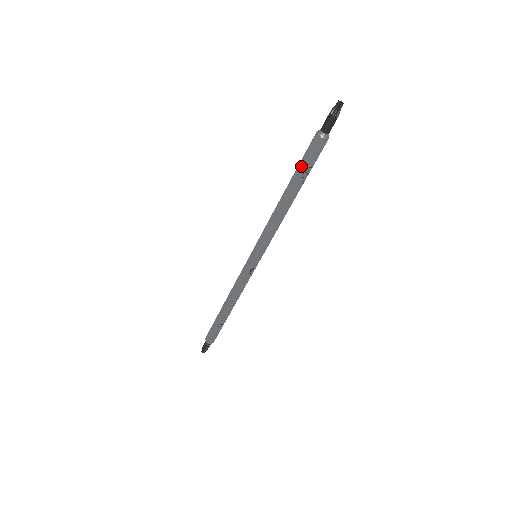
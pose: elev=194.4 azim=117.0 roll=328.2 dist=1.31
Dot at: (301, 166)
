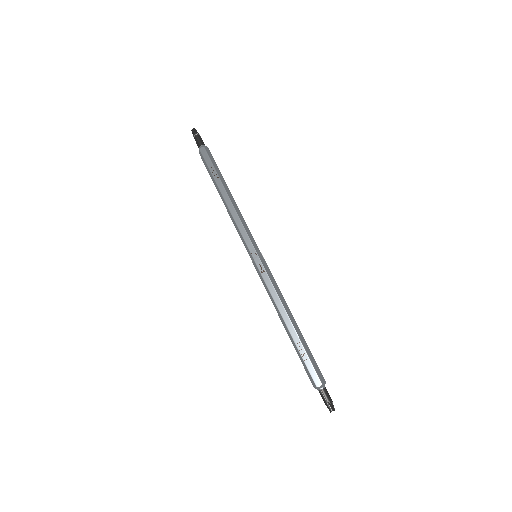
Dot at: (209, 173)
